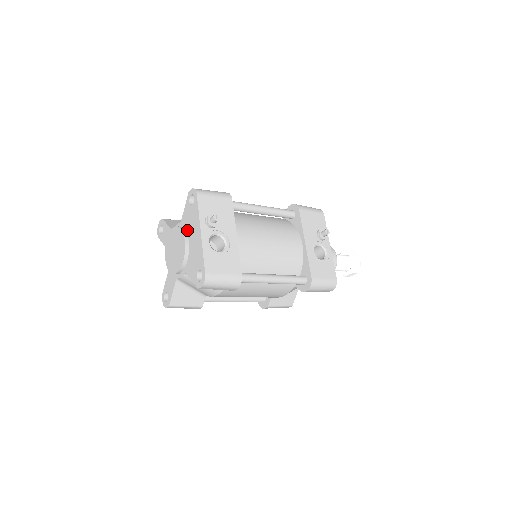
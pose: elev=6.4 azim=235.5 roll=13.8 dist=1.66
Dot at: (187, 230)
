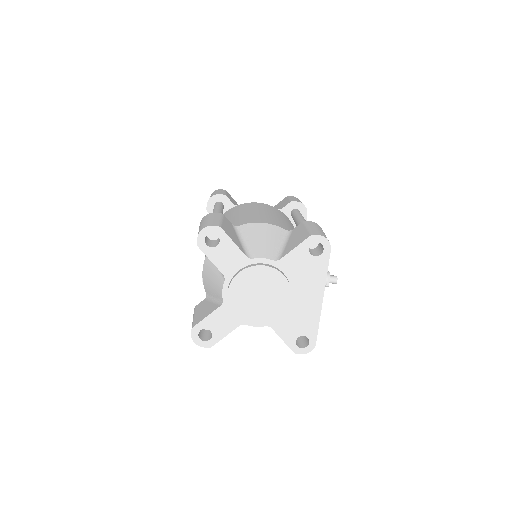
Dot at: (292, 280)
